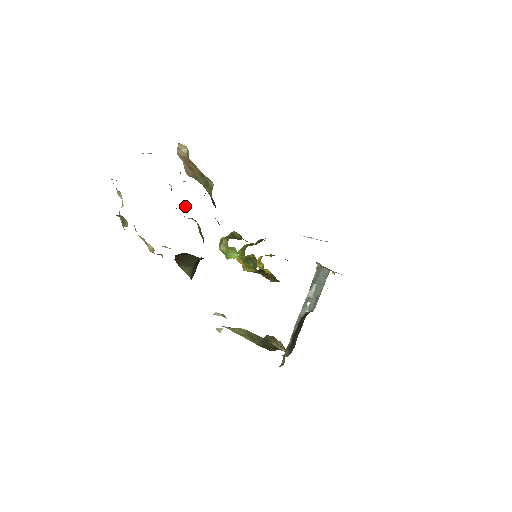
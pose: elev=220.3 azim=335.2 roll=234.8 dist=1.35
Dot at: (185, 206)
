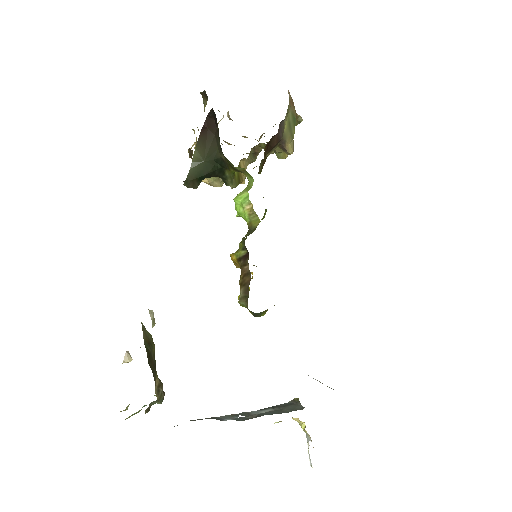
Dot at: (253, 150)
